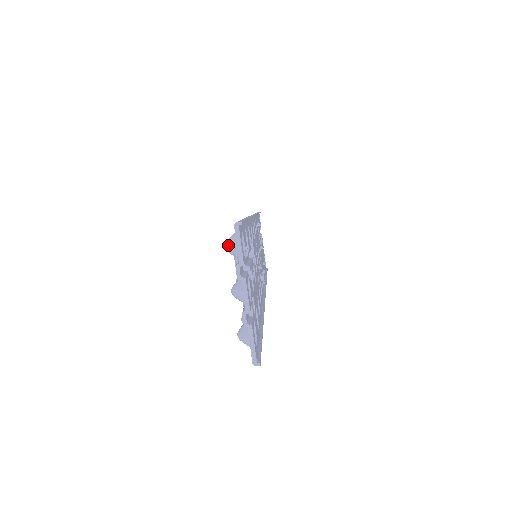
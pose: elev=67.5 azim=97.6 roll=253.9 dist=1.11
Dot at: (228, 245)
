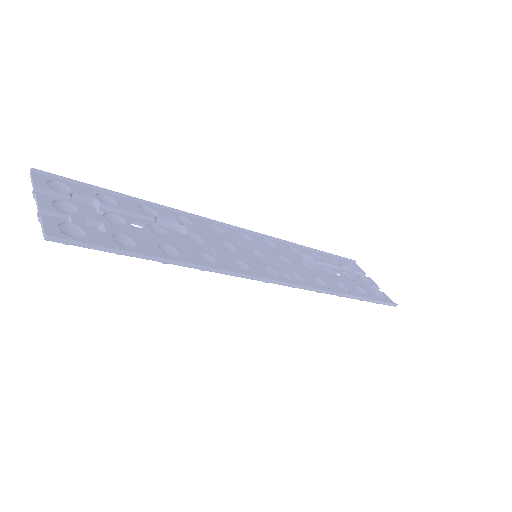
Dot at: occluded
